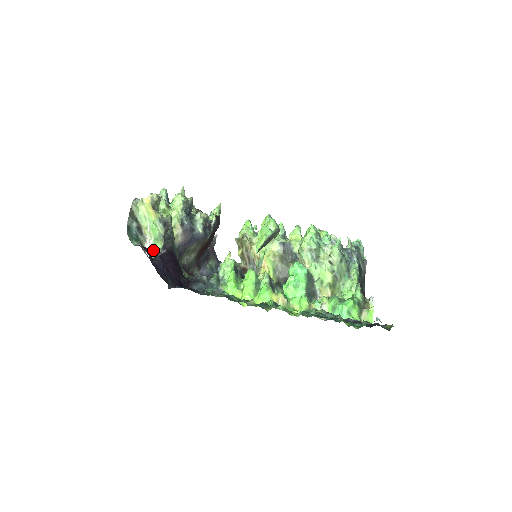
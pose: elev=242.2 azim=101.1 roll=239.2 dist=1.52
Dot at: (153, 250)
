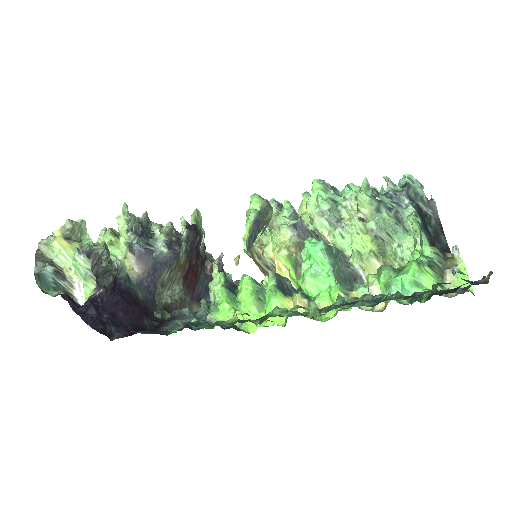
Dot at: (86, 295)
